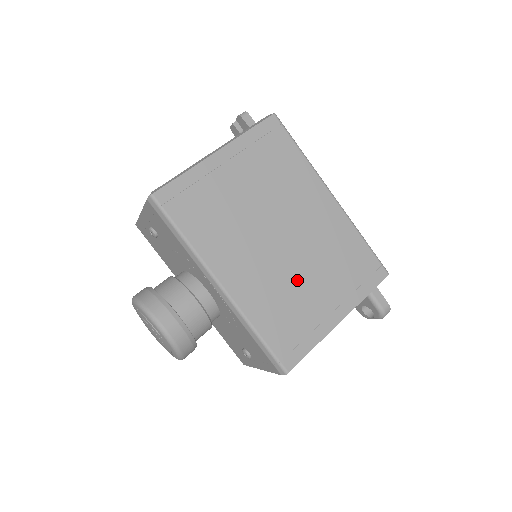
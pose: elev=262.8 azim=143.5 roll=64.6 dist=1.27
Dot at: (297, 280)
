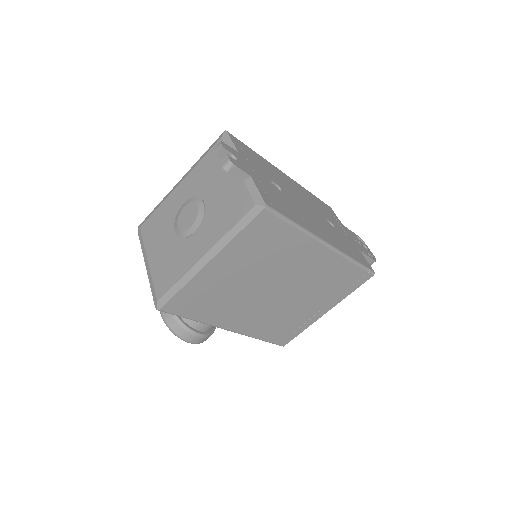
Dot at: (291, 307)
